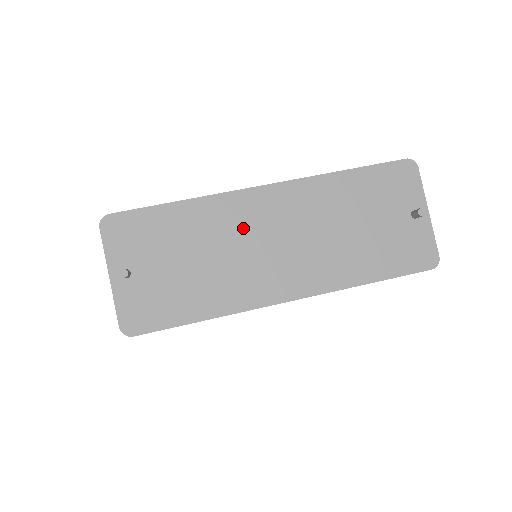
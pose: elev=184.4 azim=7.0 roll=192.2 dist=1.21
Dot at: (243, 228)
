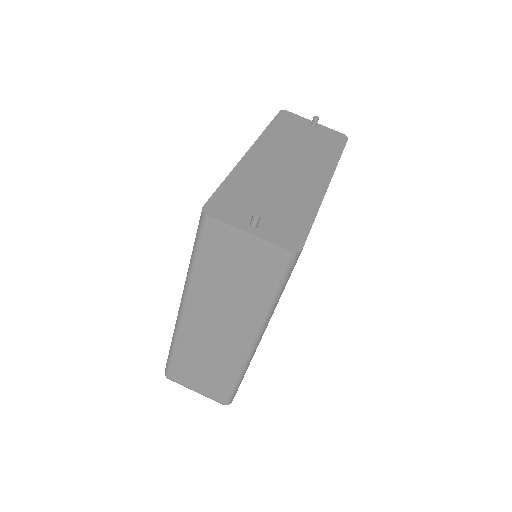
Dot at: (268, 170)
